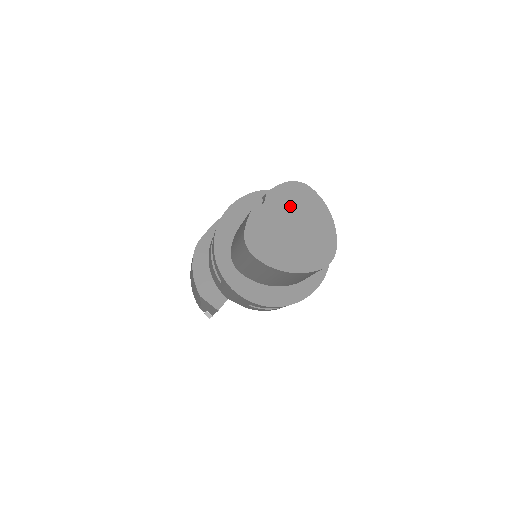
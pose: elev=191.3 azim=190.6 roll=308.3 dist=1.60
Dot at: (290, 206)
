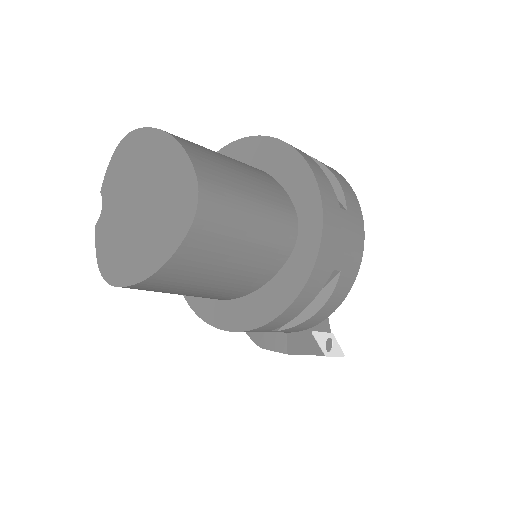
Dot at: (126, 179)
